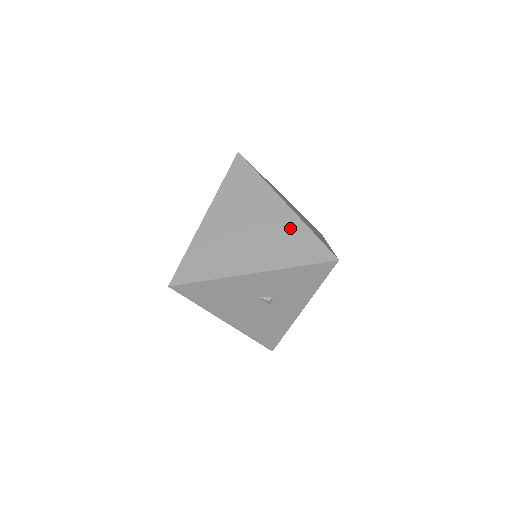
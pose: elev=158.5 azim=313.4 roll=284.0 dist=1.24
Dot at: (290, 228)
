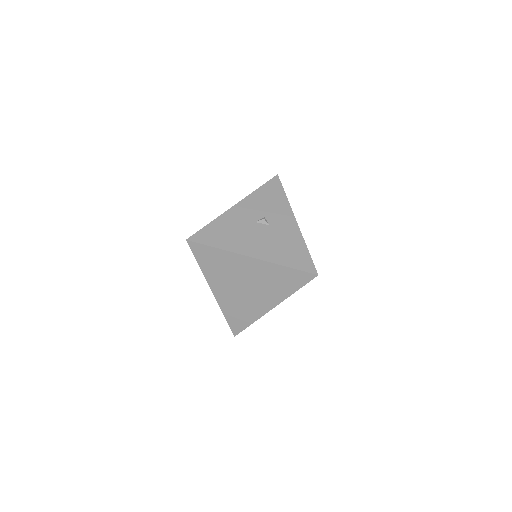
Dot at: occluded
